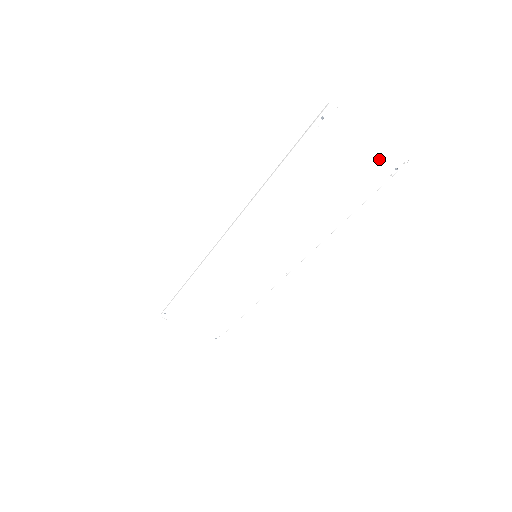
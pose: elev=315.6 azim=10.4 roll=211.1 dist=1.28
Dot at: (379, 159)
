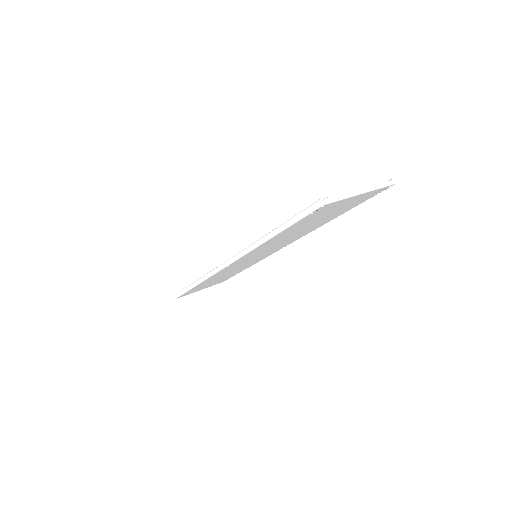
Dot at: (369, 195)
